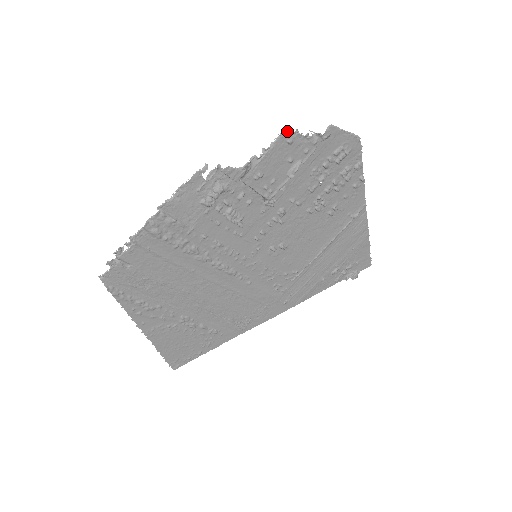
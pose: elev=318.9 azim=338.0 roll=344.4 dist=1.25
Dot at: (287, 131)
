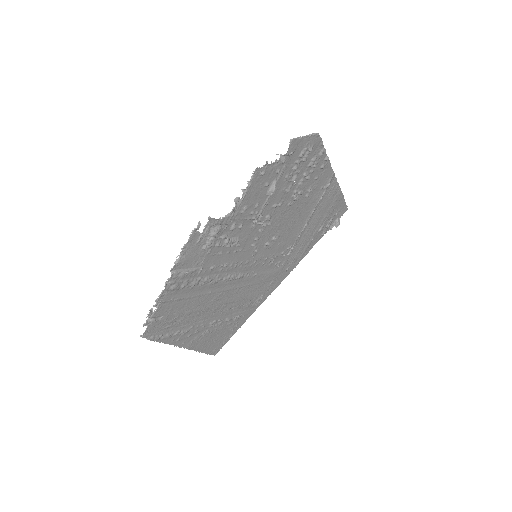
Dot at: (259, 167)
